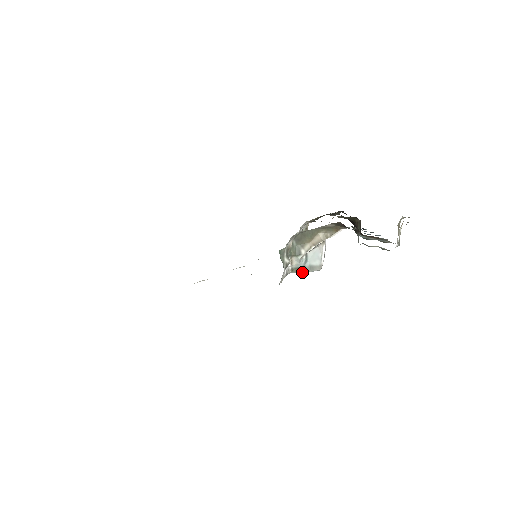
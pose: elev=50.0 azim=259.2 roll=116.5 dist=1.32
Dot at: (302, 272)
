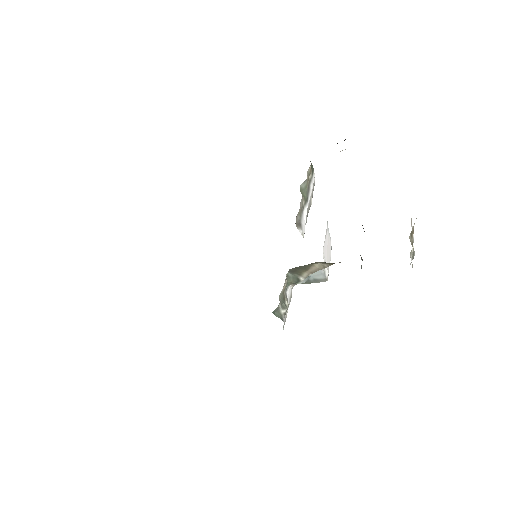
Dot at: (308, 283)
